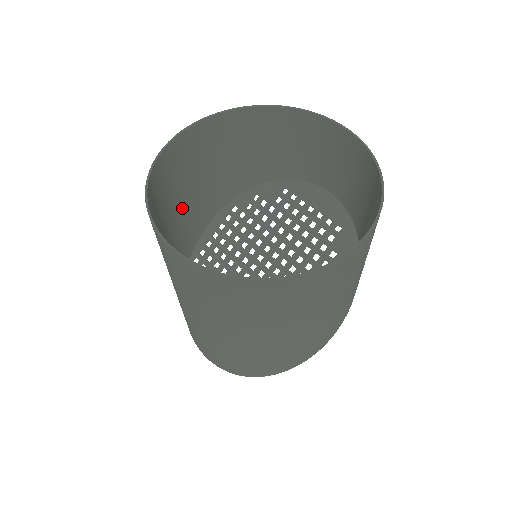
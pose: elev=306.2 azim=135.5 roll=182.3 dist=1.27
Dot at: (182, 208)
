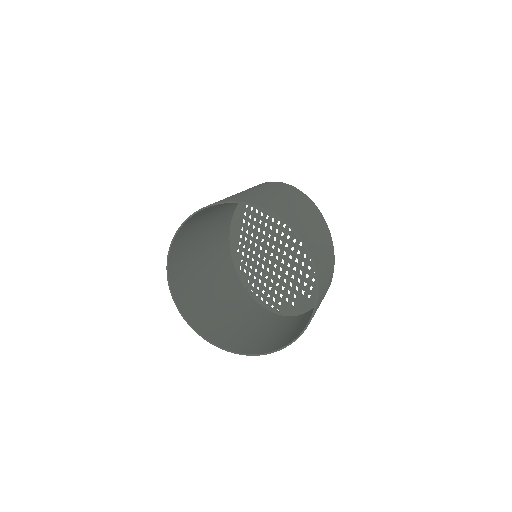
Dot at: occluded
